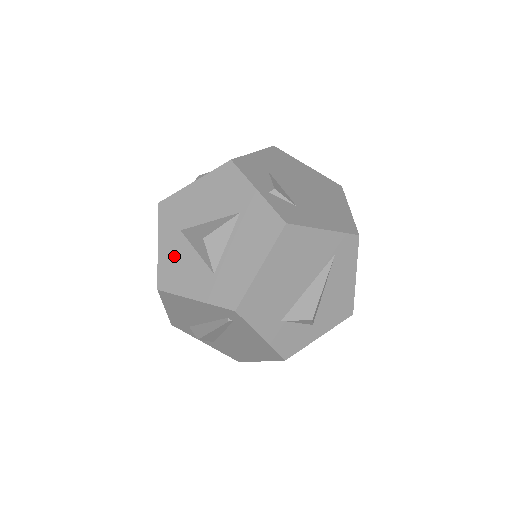
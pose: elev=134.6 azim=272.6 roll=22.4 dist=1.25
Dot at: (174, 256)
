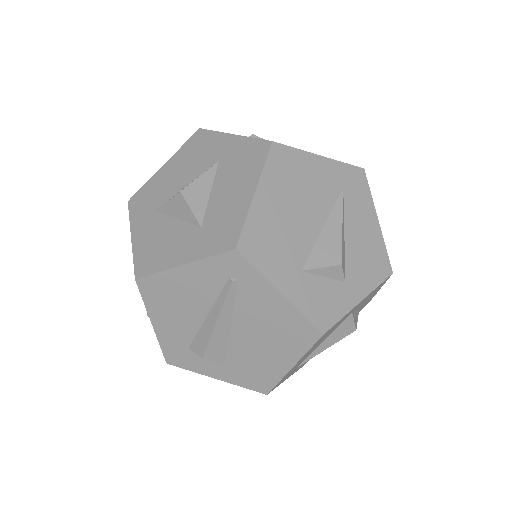
Dot at: (151, 237)
